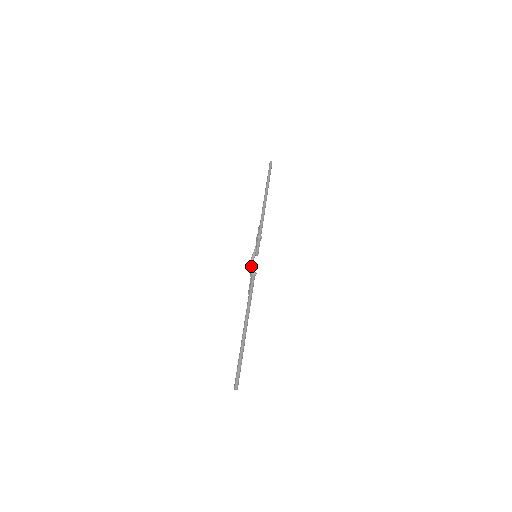
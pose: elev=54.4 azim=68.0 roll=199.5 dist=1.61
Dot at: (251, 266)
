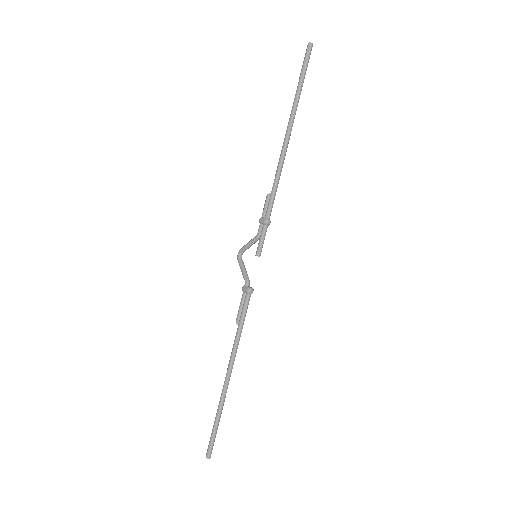
Dot at: occluded
